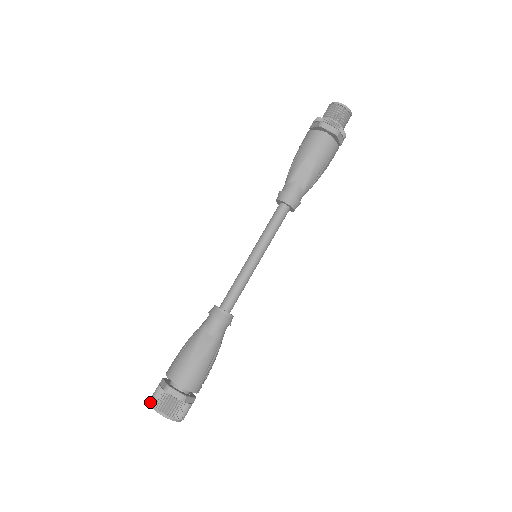
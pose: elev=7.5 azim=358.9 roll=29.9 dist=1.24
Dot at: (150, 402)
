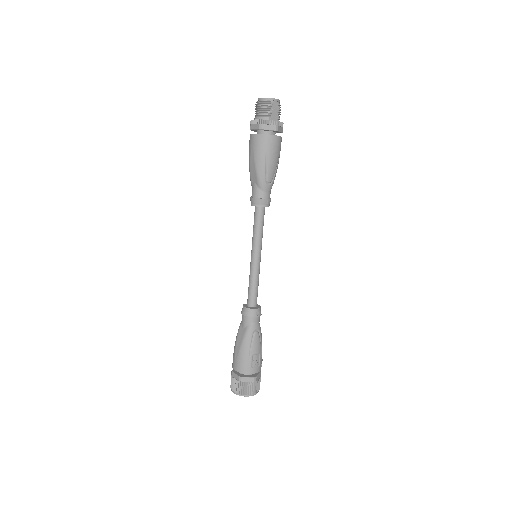
Dot at: occluded
